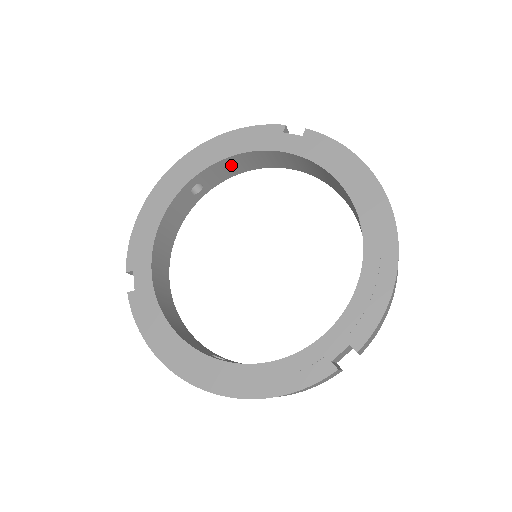
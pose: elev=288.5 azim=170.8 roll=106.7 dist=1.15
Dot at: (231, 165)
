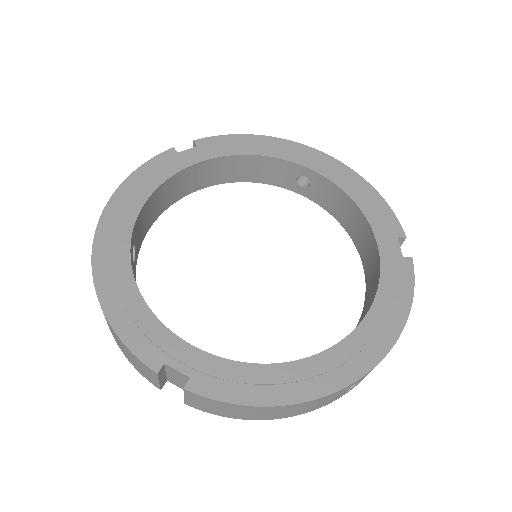
Dot at: (149, 211)
